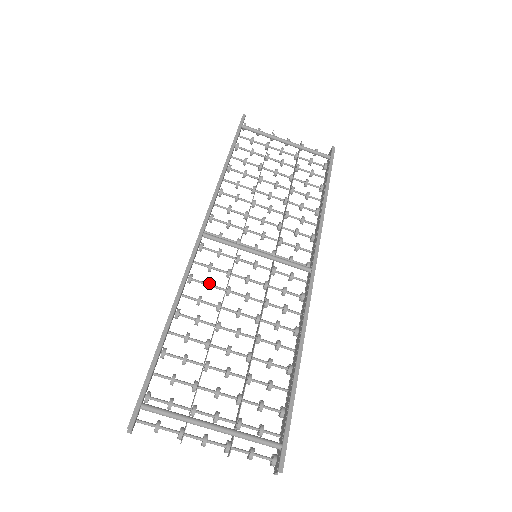
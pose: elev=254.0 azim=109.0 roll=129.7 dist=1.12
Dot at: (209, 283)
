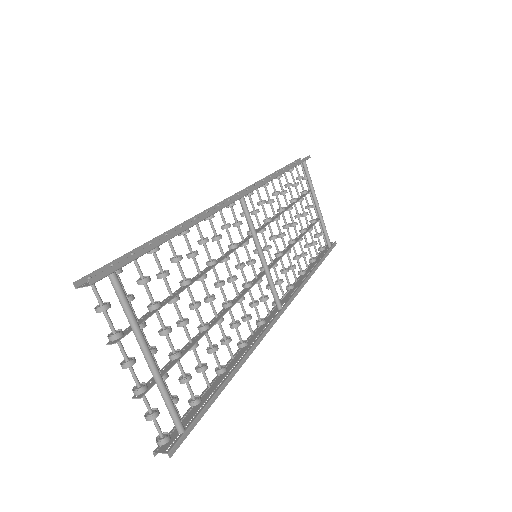
Dot at: (221, 237)
